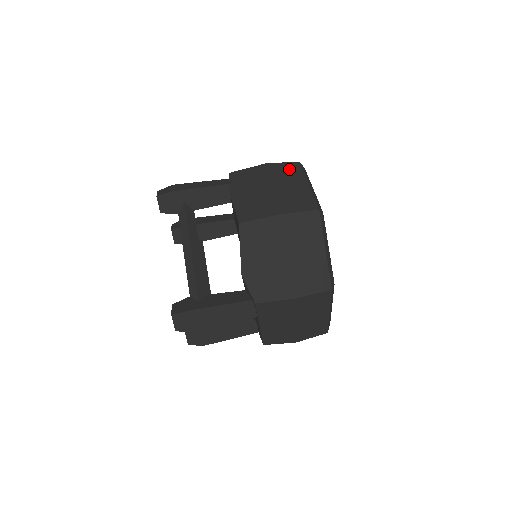
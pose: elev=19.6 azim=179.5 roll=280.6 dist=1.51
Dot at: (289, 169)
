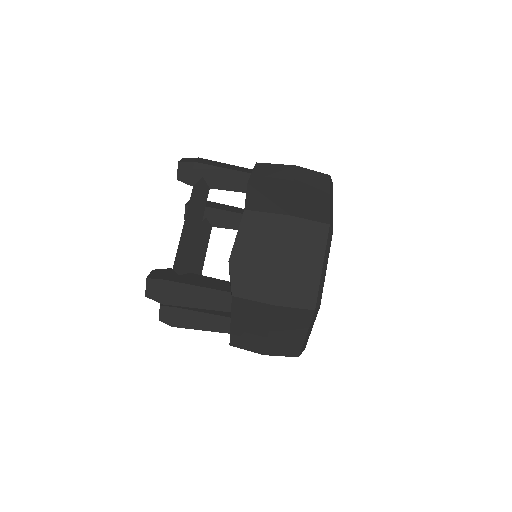
Dot at: (316, 178)
